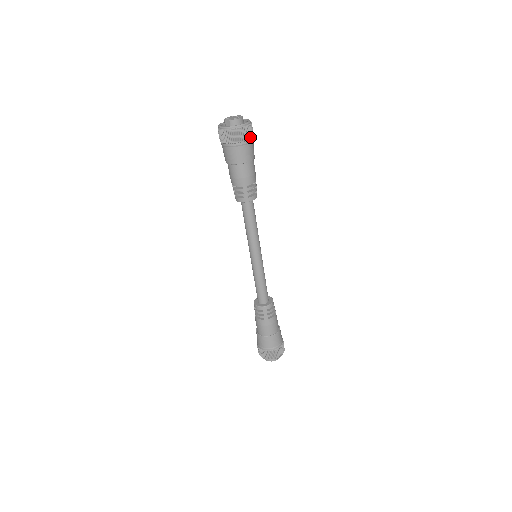
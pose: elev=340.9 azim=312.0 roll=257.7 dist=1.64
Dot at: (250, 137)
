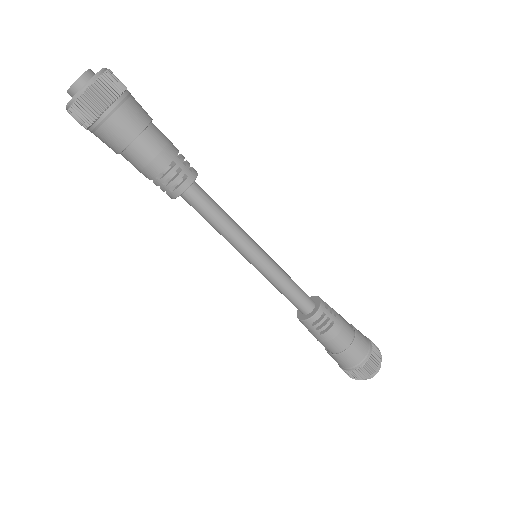
Dot at: (104, 106)
